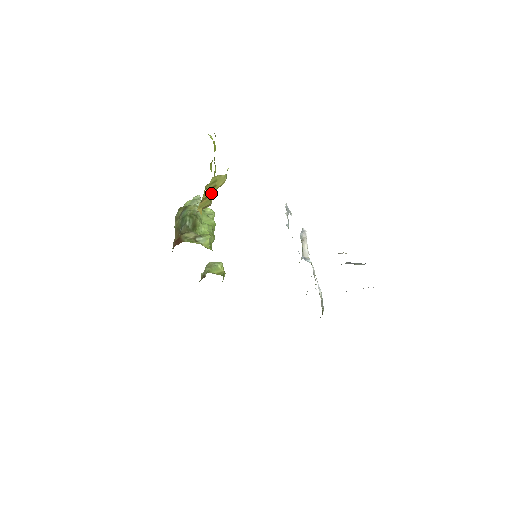
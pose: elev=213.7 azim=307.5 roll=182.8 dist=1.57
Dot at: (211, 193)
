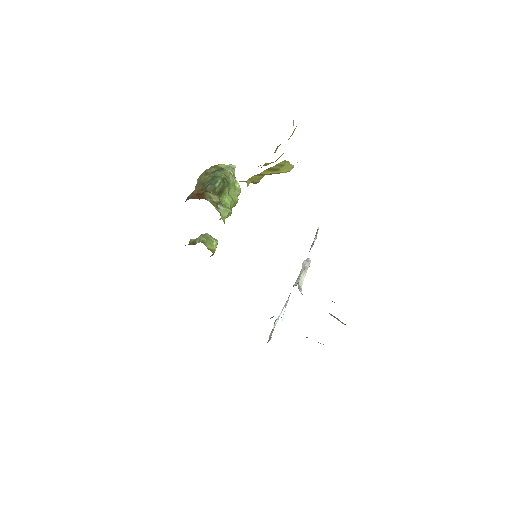
Dot at: (269, 173)
